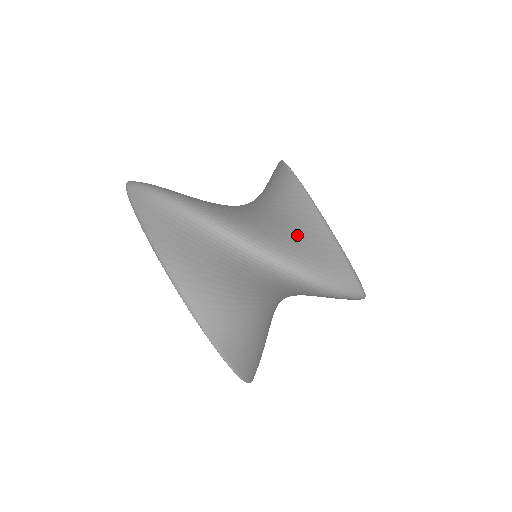
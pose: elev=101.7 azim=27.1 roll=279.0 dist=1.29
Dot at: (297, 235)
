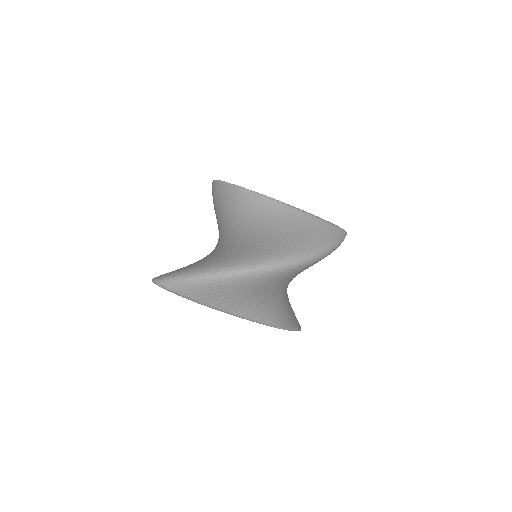
Dot at: (295, 232)
